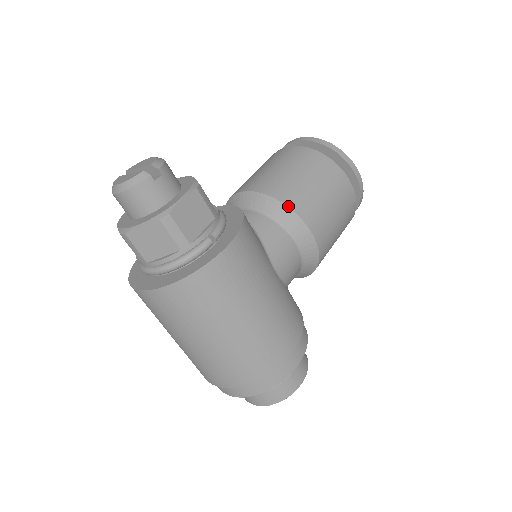
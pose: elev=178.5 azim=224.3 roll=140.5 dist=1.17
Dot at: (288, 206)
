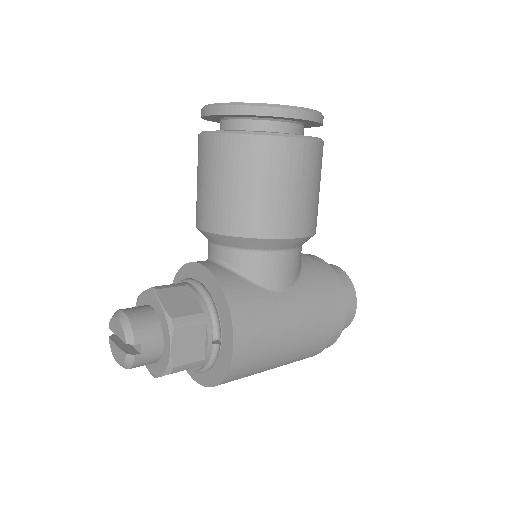
Dot at: (255, 238)
